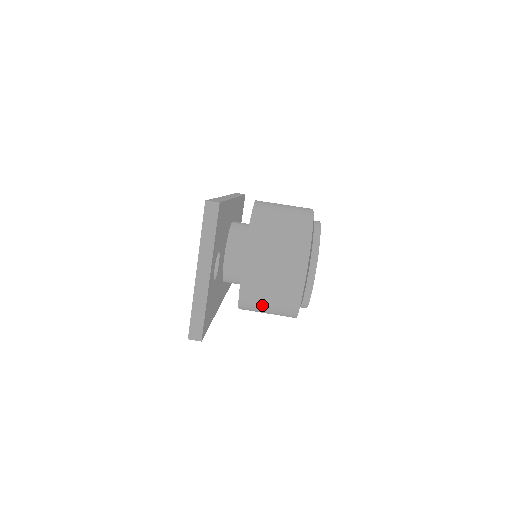
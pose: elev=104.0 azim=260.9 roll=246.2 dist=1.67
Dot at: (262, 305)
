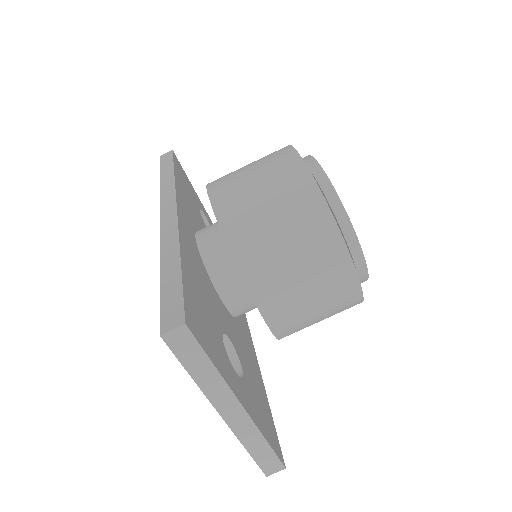
Dot at: occluded
